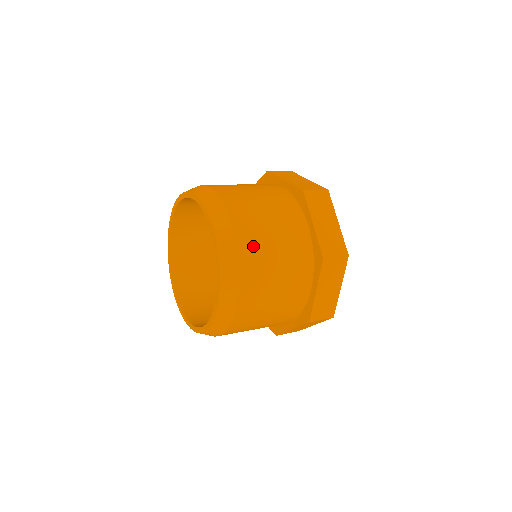
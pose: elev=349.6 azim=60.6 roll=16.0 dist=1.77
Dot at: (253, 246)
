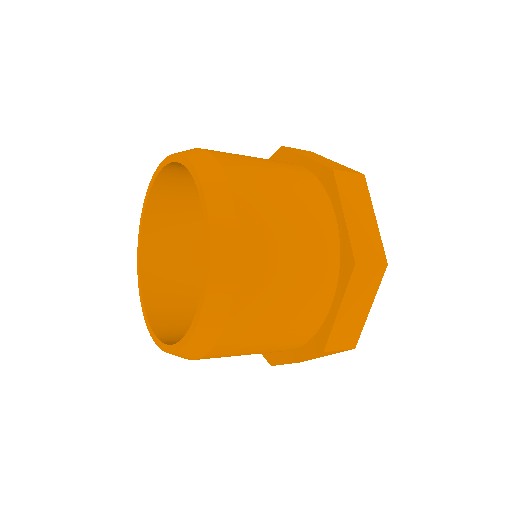
Dot at: (260, 233)
